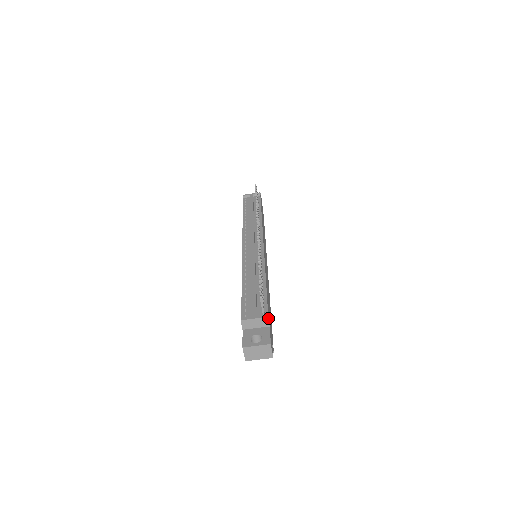
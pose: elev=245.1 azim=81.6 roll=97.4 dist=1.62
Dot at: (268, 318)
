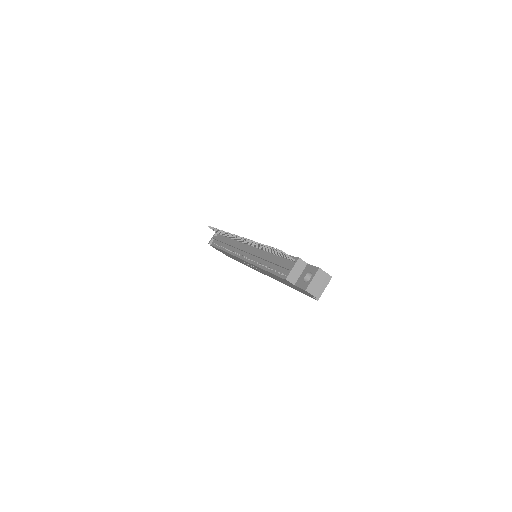
Dot at: (300, 259)
